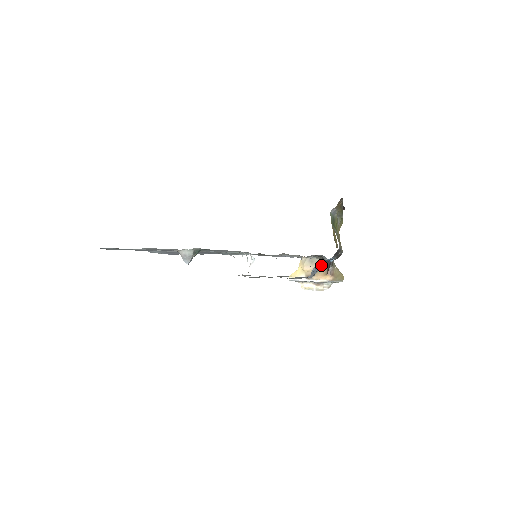
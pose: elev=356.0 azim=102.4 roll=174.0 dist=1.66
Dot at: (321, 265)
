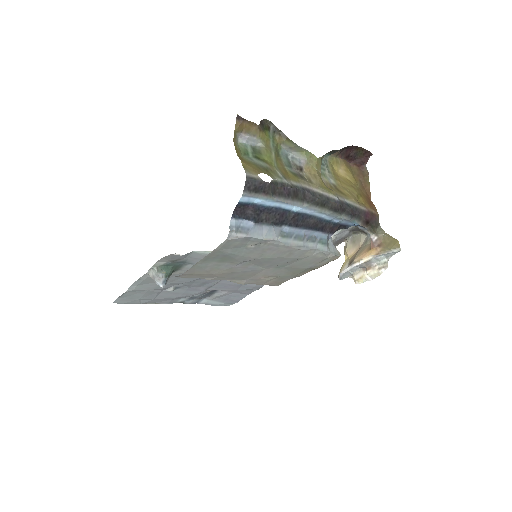
Dot at: (253, 216)
